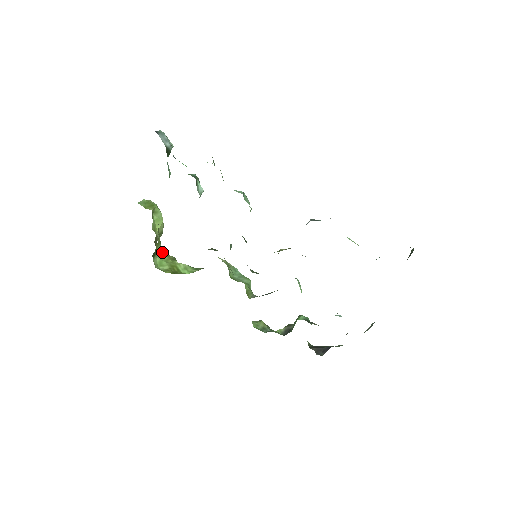
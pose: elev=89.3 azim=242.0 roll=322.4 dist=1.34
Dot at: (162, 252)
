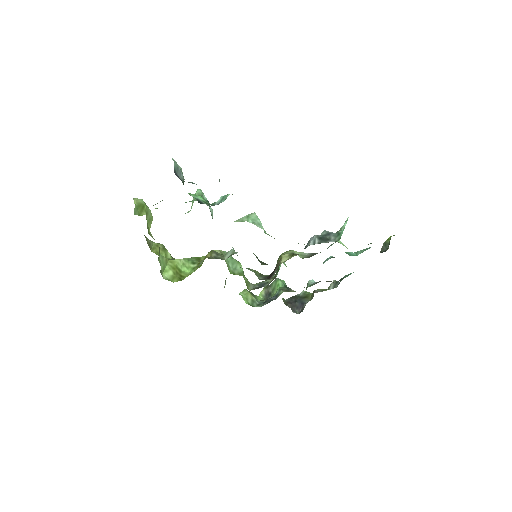
Dot at: (161, 255)
